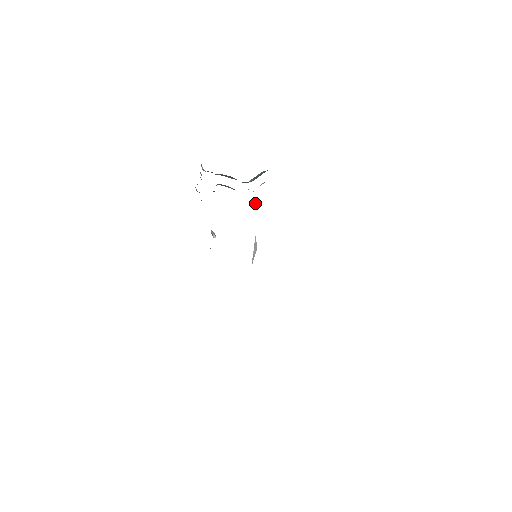
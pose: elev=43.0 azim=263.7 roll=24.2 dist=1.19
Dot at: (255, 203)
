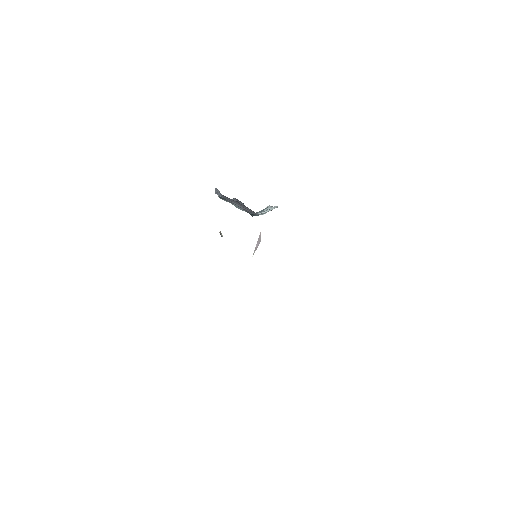
Dot at: occluded
